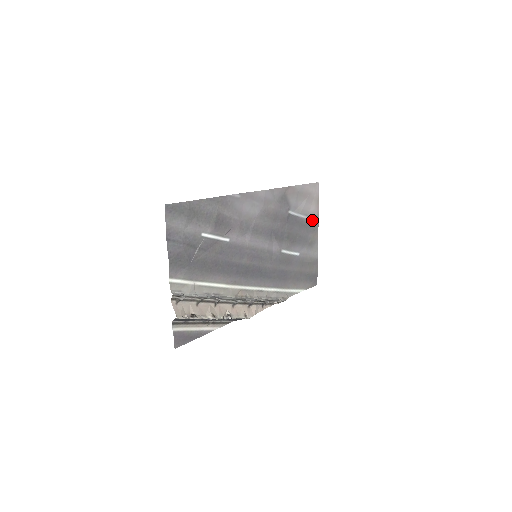
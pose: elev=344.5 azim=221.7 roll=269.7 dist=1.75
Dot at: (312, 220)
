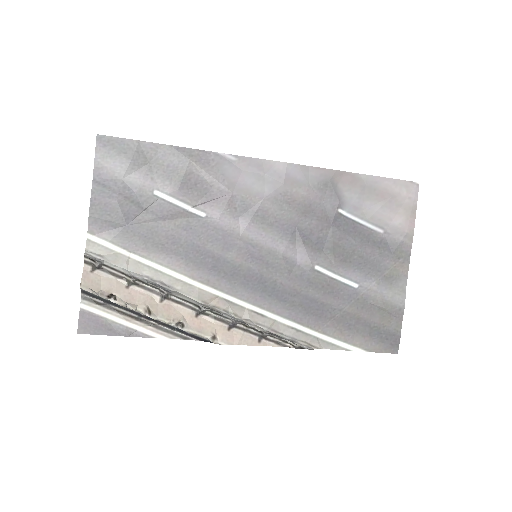
Dot at: (395, 239)
